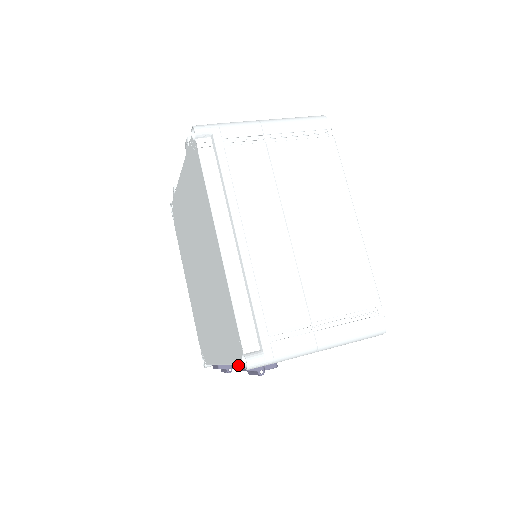
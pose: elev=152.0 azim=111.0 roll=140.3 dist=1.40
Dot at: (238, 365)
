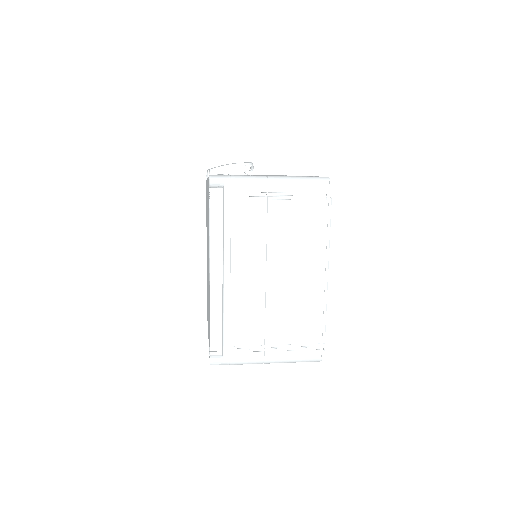
Dot at: occluded
